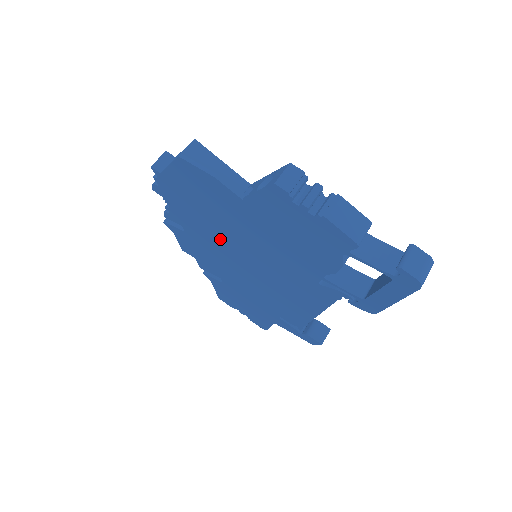
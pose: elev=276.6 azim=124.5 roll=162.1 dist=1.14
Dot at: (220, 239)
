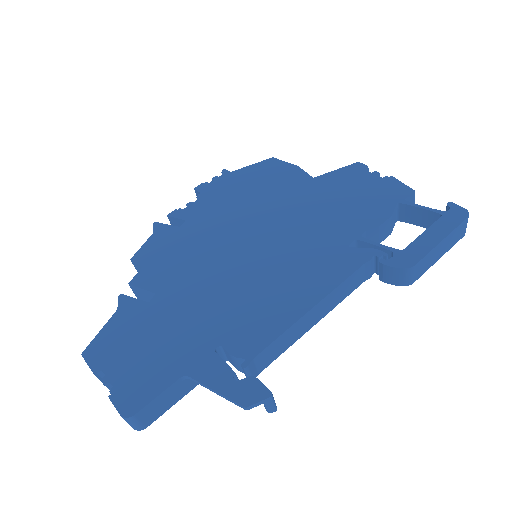
Dot at: (236, 224)
